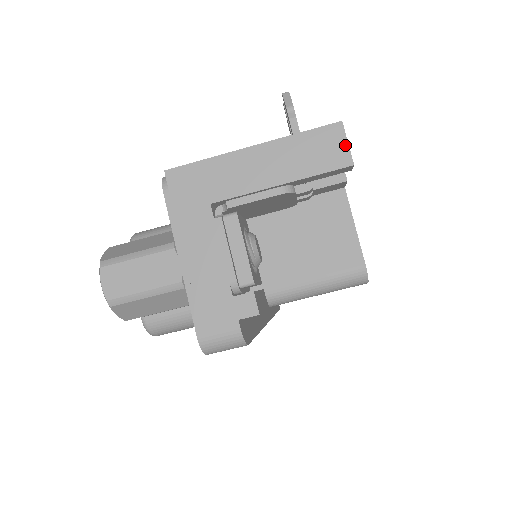
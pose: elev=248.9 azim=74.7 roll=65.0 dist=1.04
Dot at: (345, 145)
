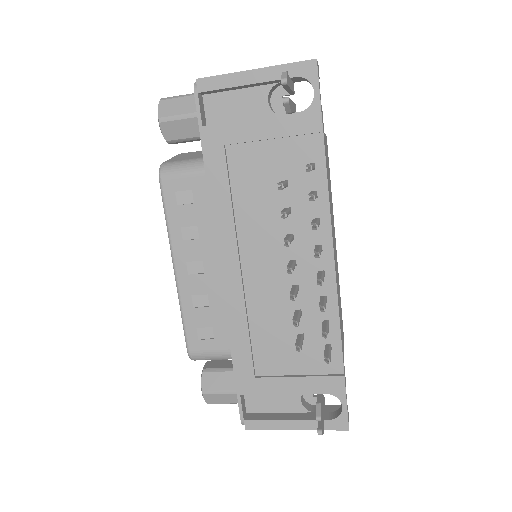
Dot at: occluded
